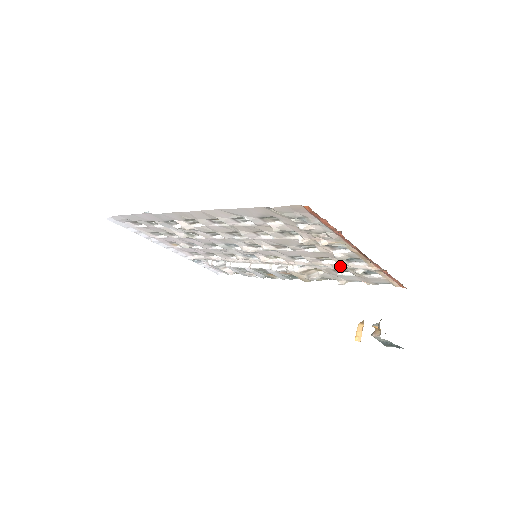
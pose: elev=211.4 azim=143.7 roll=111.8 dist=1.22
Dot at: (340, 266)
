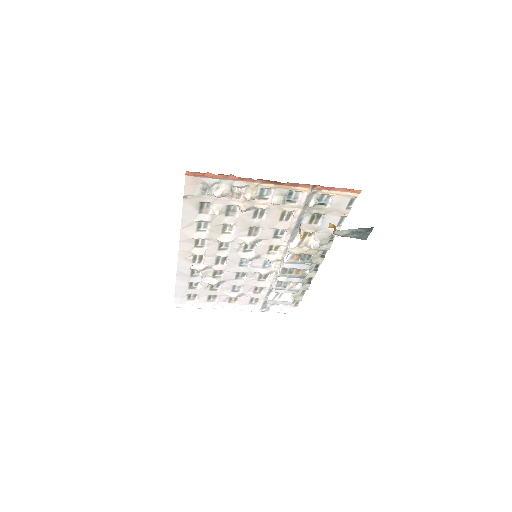
Dot at: (298, 213)
